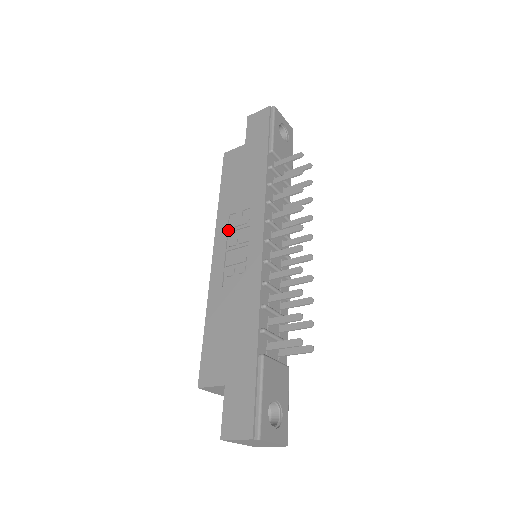
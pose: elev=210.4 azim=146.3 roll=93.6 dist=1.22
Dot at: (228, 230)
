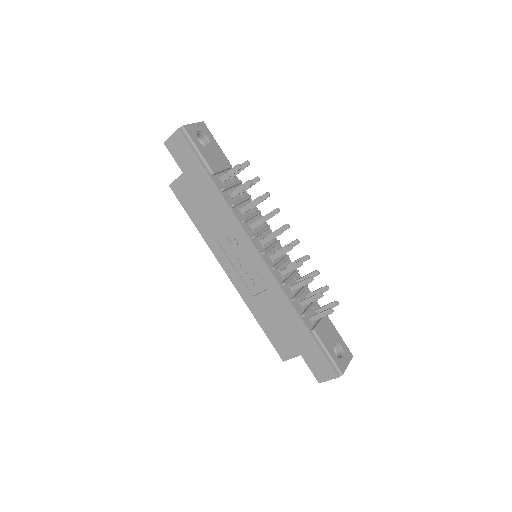
Dot at: (226, 254)
